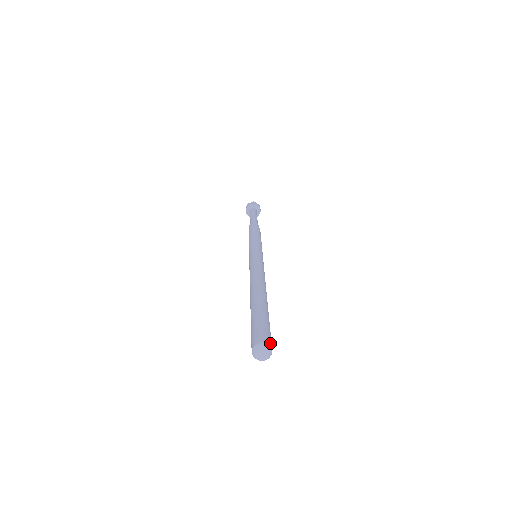
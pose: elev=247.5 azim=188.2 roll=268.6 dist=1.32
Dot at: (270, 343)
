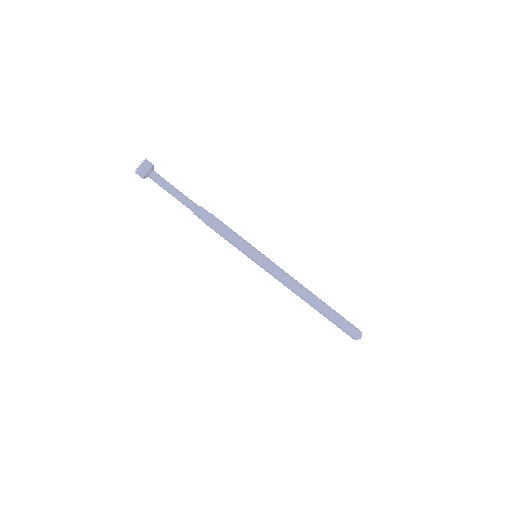
Dot at: (359, 330)
